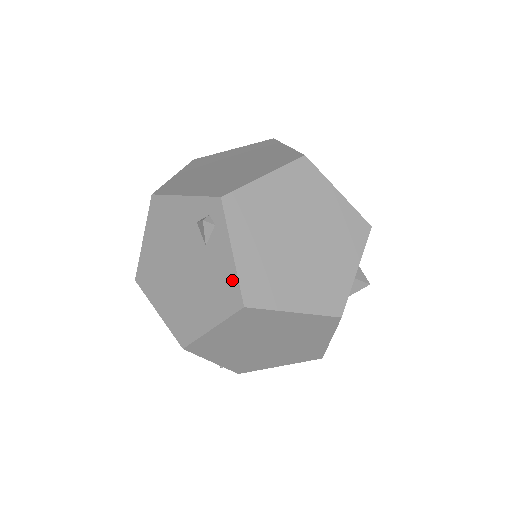
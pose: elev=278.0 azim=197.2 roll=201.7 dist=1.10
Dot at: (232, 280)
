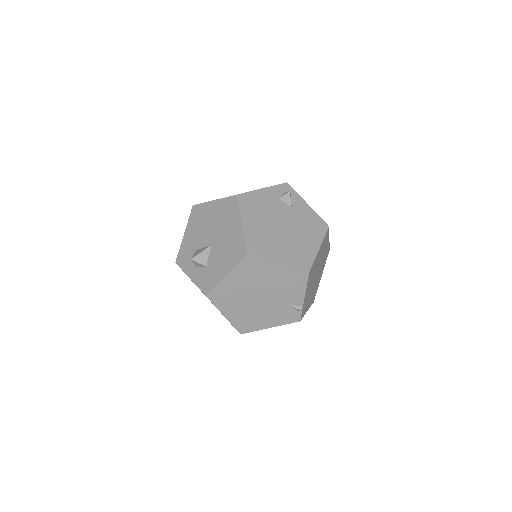
Dot at: (316, 217)
